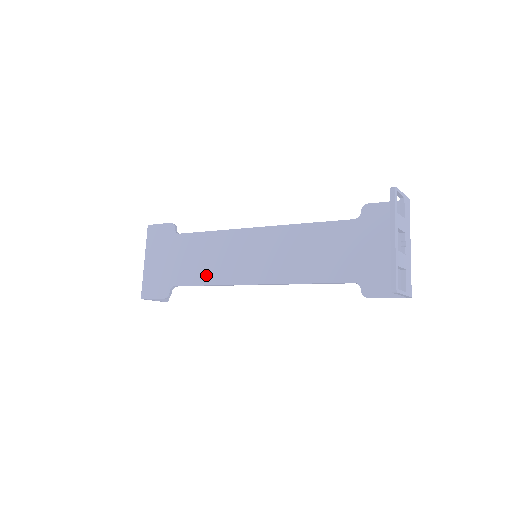
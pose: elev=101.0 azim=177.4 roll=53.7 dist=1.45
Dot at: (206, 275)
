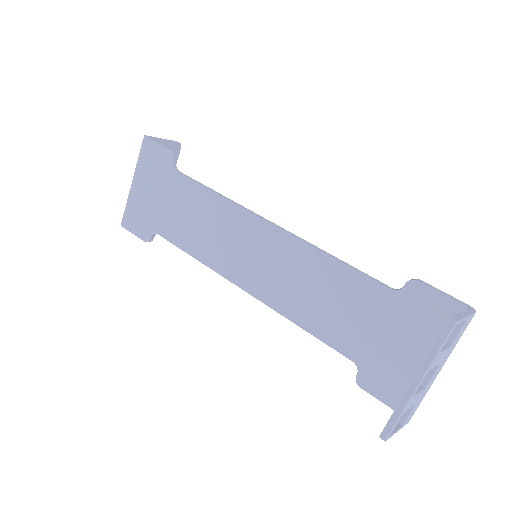
Dot at: (194, 244)
